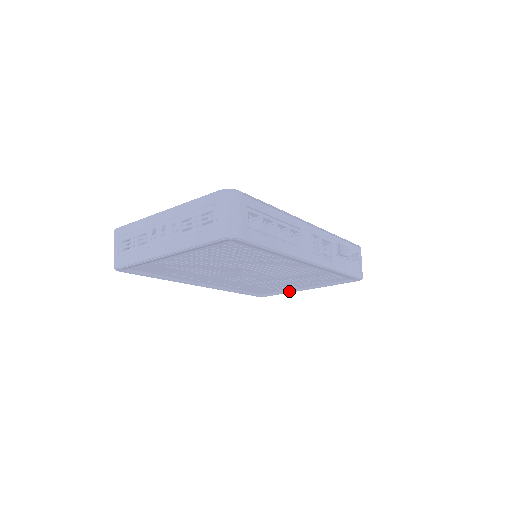
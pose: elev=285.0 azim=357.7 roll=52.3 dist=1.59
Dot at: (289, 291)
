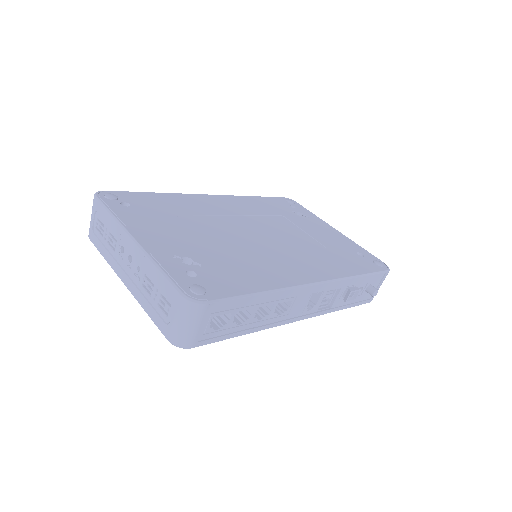
Dot at: occluded
